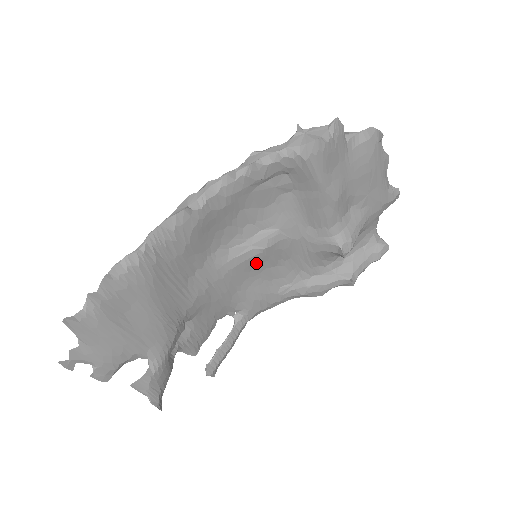
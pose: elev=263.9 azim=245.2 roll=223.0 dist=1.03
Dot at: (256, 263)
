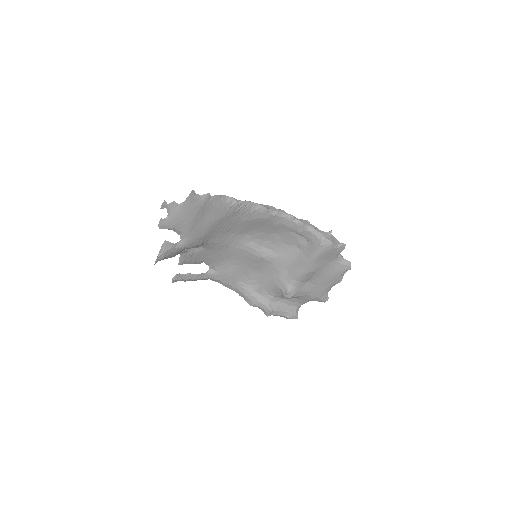
Dot at: (251, 259)
